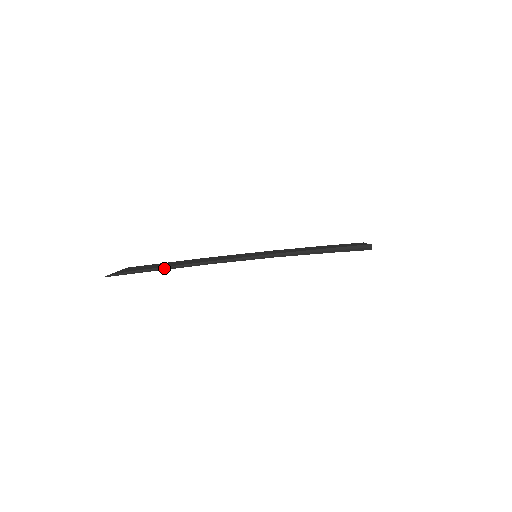
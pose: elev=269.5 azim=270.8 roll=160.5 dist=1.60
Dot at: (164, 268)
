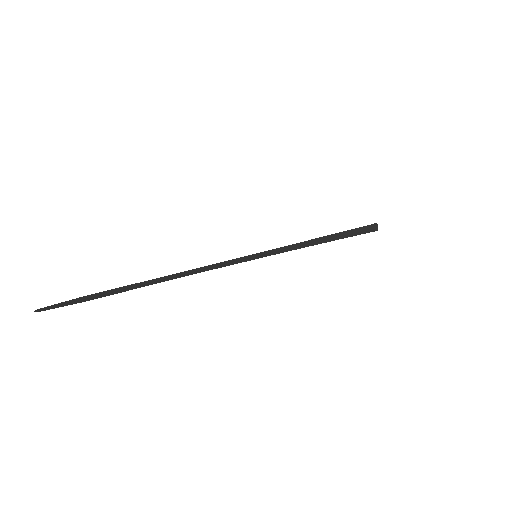
Dot at: (135, 285)
